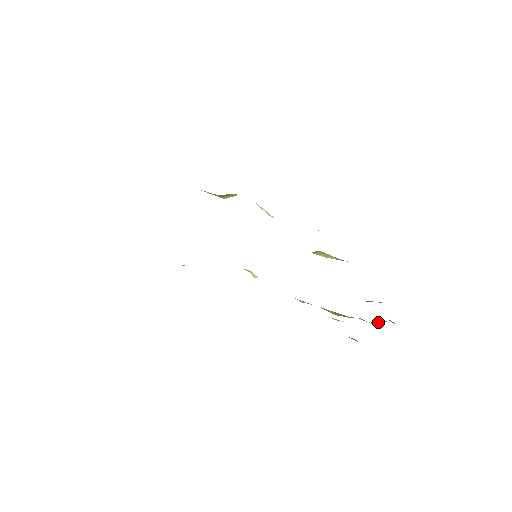
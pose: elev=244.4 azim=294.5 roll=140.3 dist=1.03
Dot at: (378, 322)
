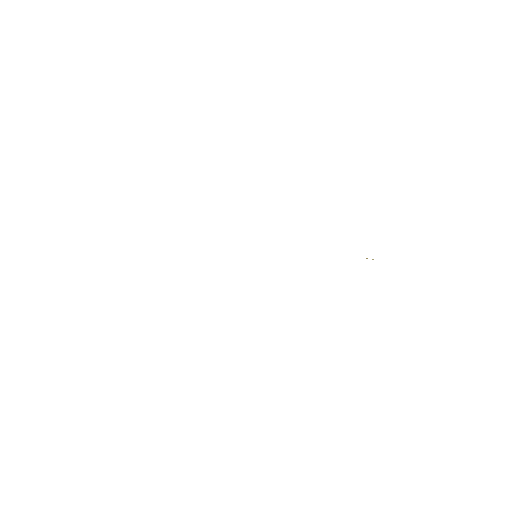
Dot at: occluded
